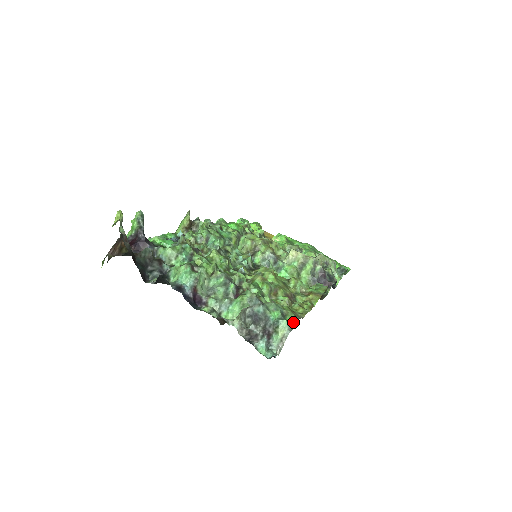
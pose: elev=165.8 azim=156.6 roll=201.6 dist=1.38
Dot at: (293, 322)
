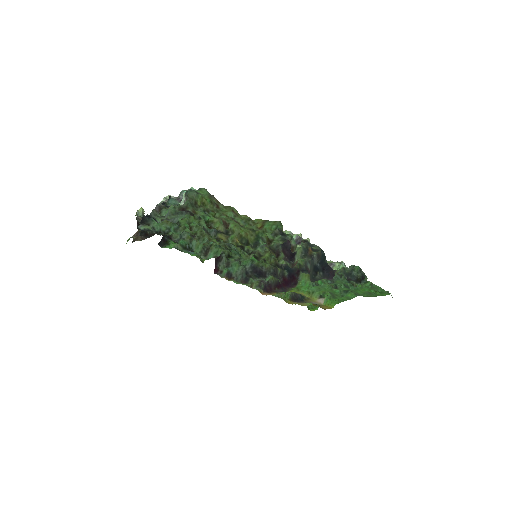
Dot at: (199, 189)
